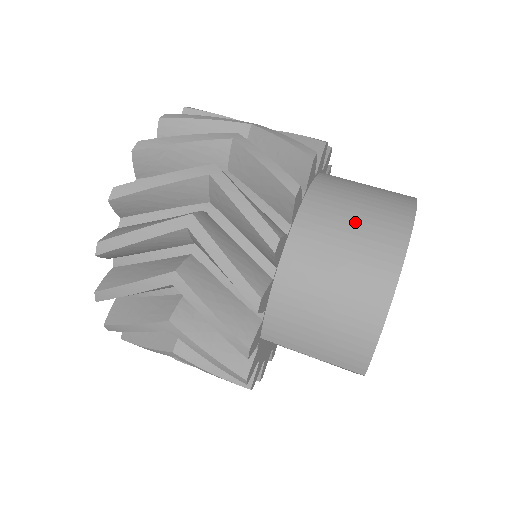
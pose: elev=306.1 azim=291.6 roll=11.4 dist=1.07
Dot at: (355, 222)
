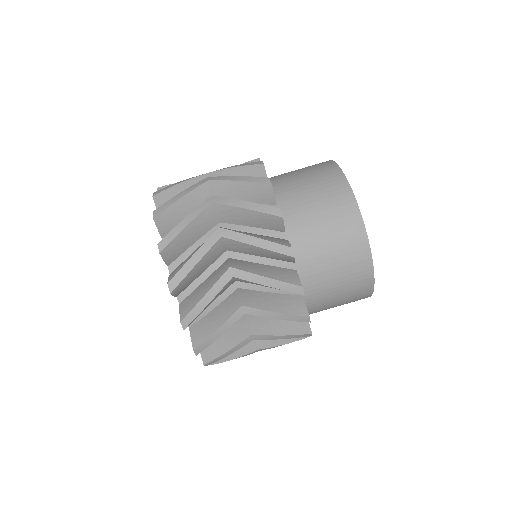
Dot at: (340, 302)
